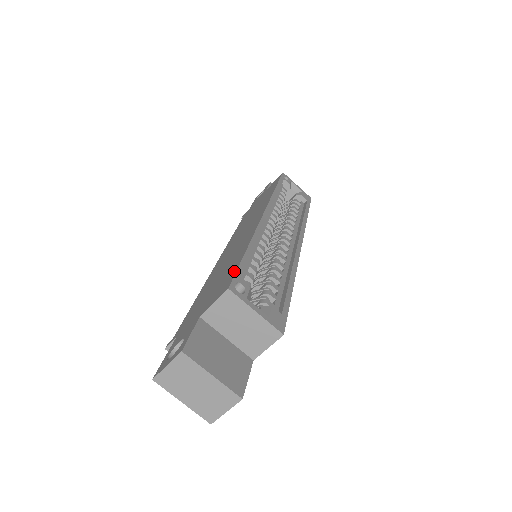
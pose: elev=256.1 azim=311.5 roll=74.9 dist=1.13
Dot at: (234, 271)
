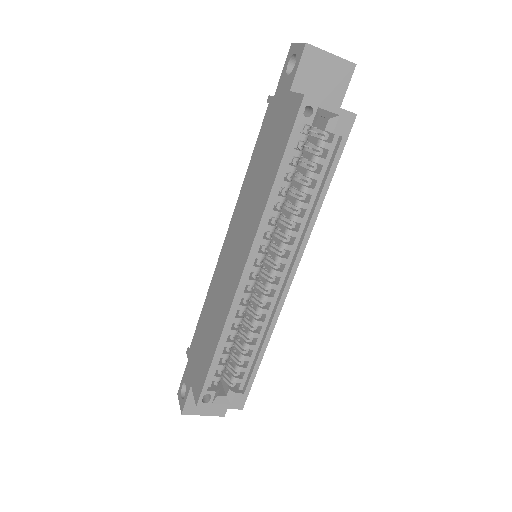
Dot at: (204, 379)
